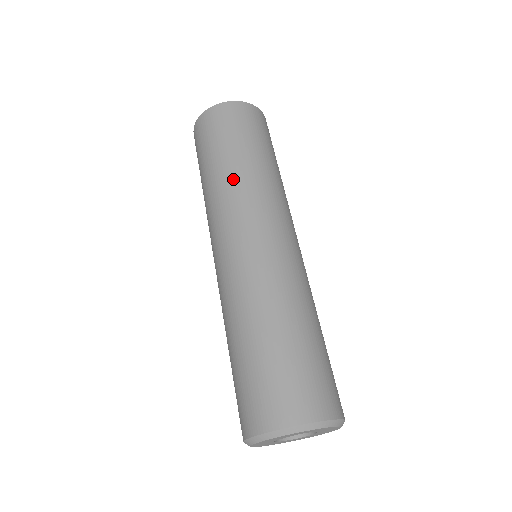
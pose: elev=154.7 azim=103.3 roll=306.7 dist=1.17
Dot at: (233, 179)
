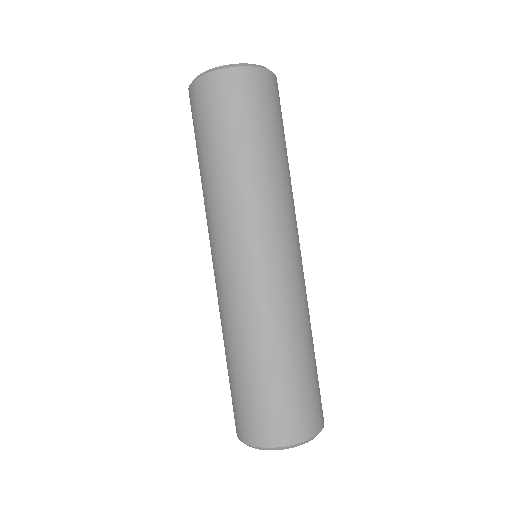
Dot at: (232, 187)
